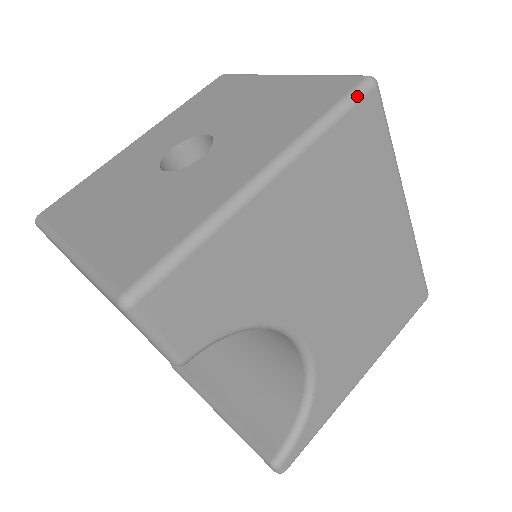
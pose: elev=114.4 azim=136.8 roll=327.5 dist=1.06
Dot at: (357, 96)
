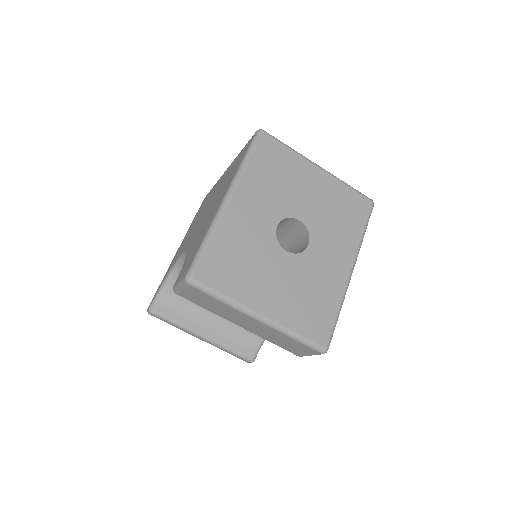
Dot at: occluded
